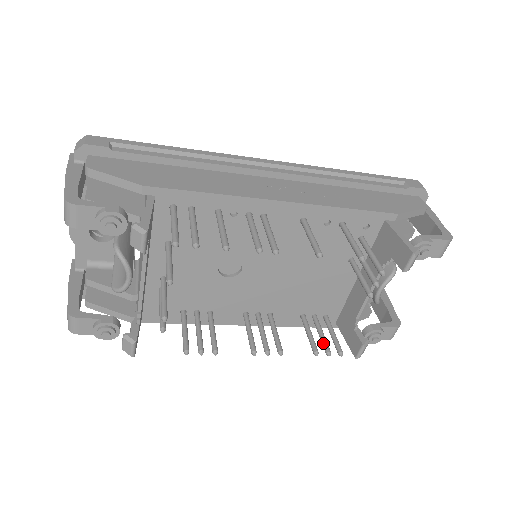
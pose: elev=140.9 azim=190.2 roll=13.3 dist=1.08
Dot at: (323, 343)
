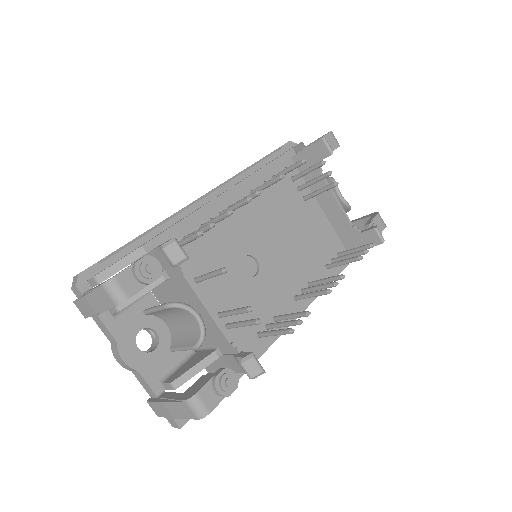
Dot at: (356, 254)
